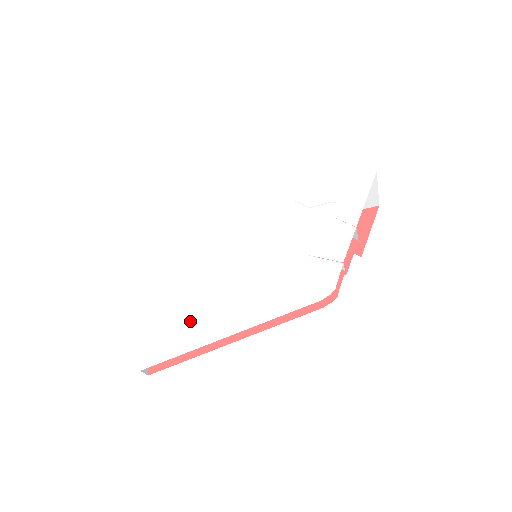
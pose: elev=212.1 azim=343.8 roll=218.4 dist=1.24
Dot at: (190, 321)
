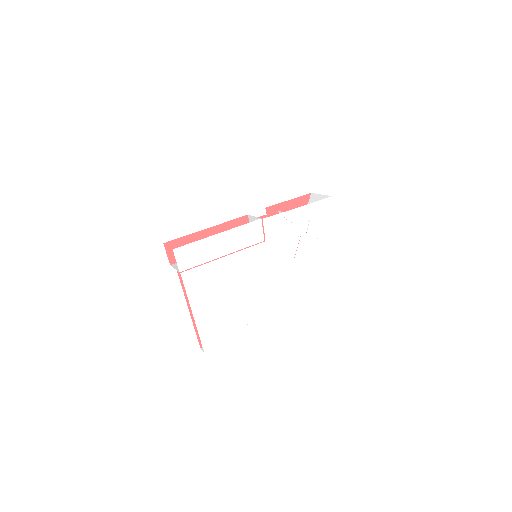
Dot at: (229, 315)
